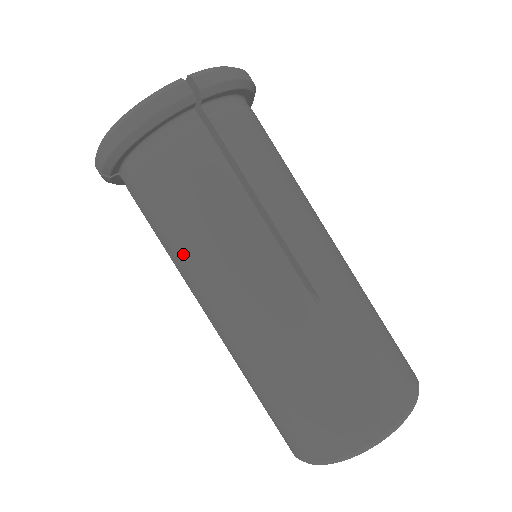
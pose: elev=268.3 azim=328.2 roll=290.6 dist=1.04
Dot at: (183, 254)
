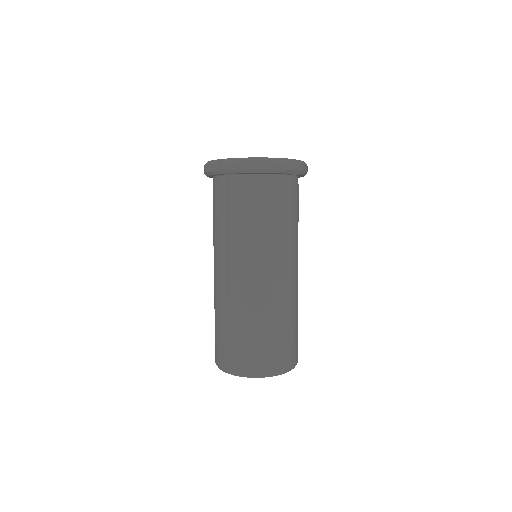
Dot at: occluded
